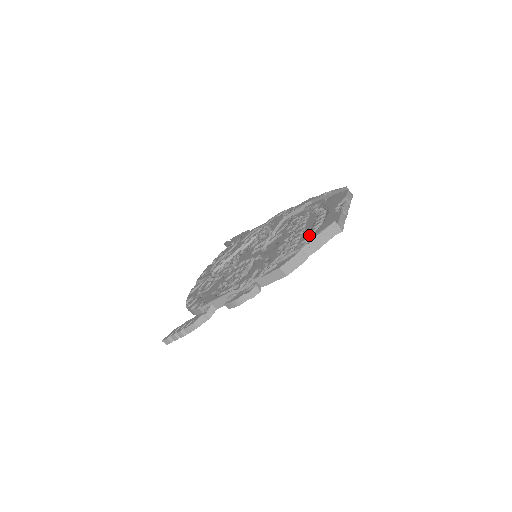
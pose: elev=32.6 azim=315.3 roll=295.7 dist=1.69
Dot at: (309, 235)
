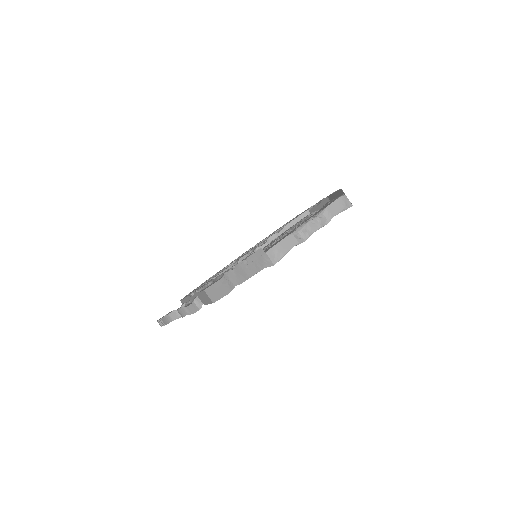
Dot at: occluded
